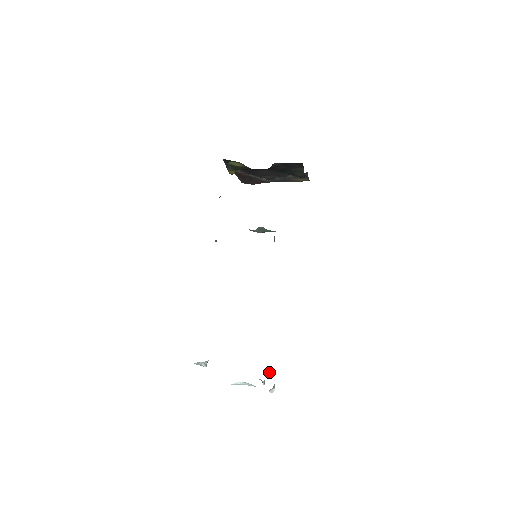
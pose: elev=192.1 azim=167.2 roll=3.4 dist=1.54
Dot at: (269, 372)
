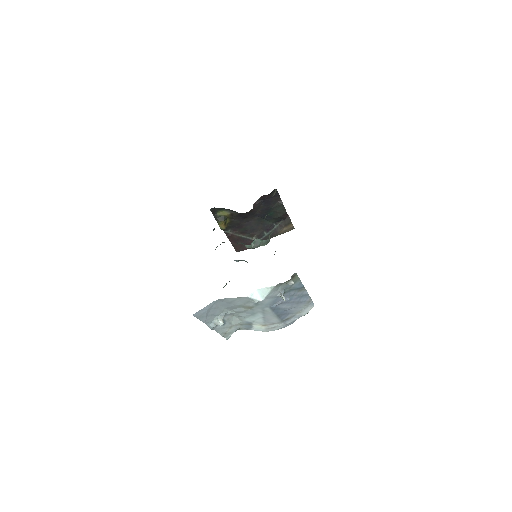
Dot at: (289, 299)
